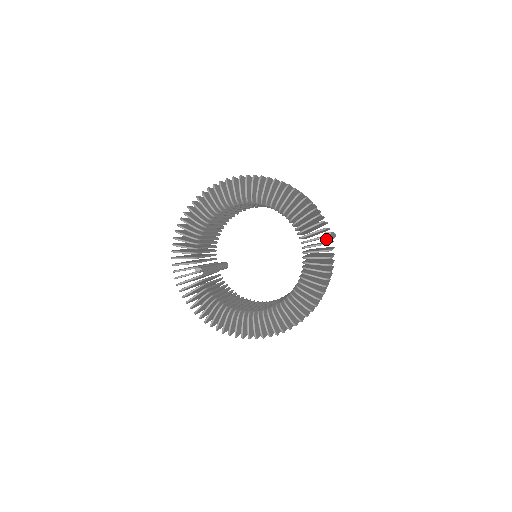
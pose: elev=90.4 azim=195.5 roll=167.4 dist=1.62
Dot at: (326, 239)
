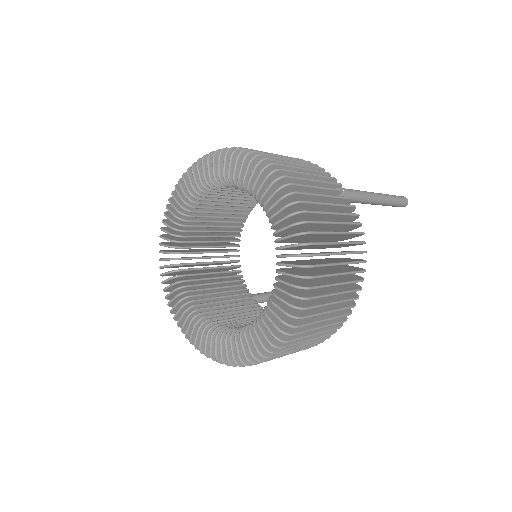
Dot at: occluded
